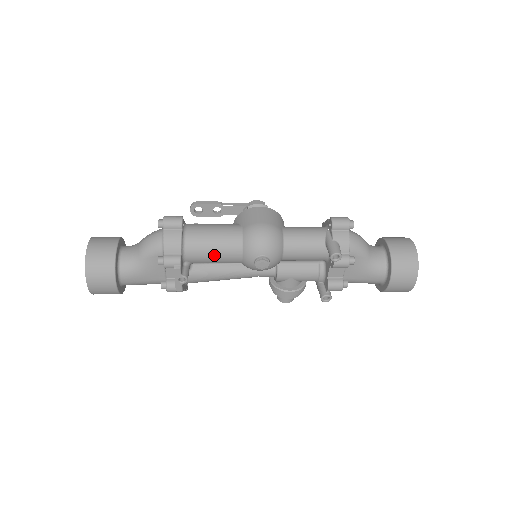
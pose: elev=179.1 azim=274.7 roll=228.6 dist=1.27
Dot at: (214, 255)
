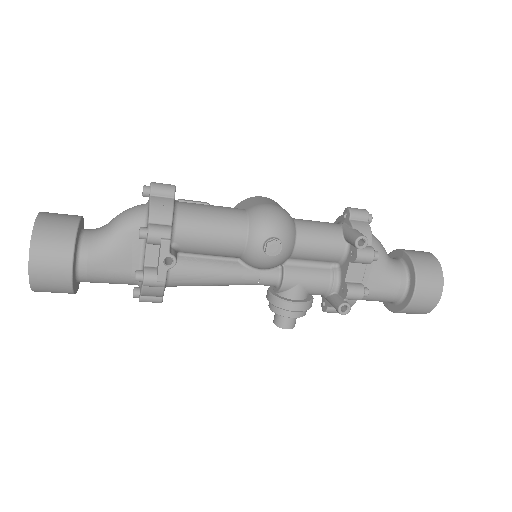
Dot at: (212, 235)
